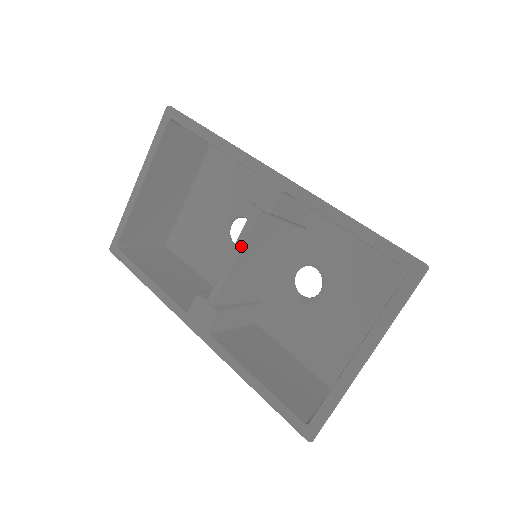
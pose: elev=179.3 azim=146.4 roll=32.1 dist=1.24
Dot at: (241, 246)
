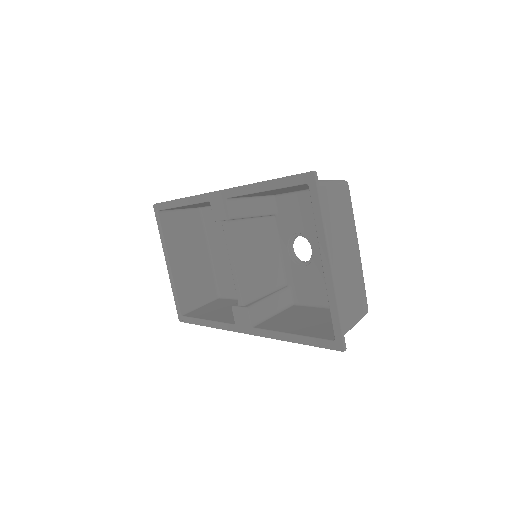
Dot at: (231, 253)
